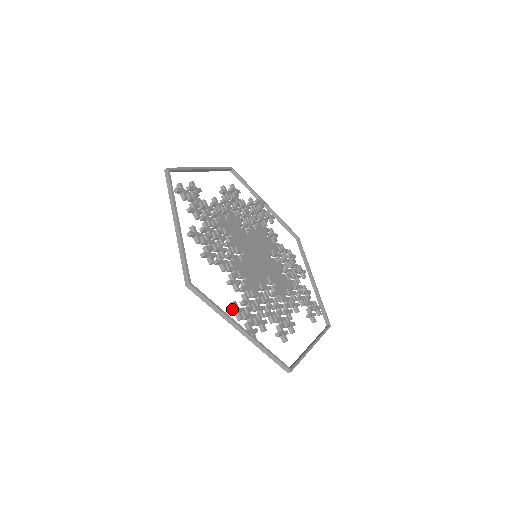
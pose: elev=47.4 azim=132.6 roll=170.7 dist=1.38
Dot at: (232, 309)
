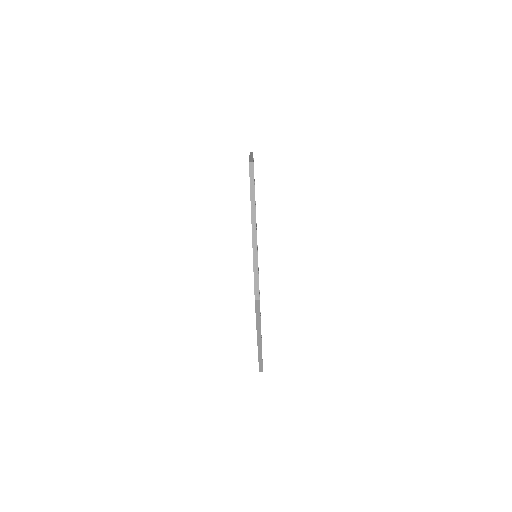
Dot at: occluded
